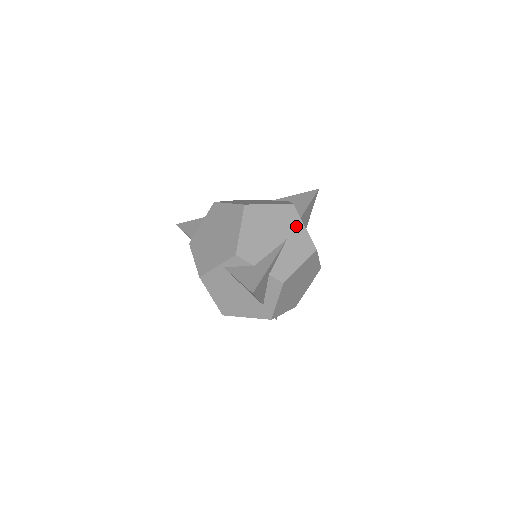
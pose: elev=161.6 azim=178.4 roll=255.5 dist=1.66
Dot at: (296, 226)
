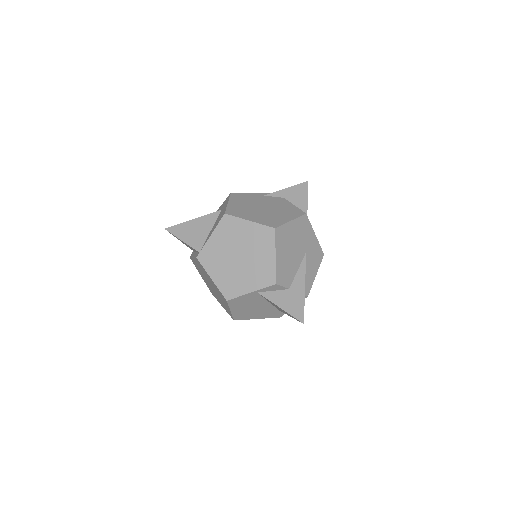
Dot at: (310, 236)
